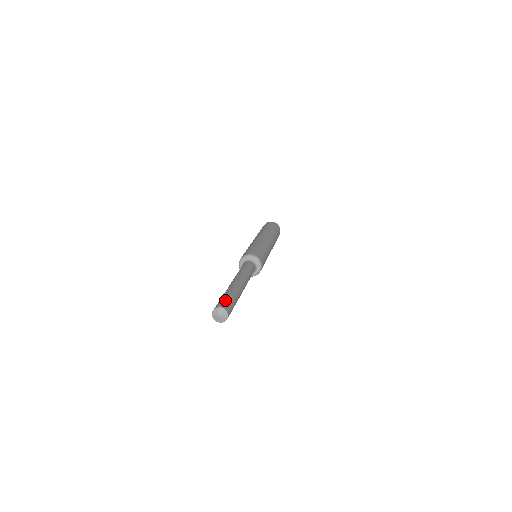
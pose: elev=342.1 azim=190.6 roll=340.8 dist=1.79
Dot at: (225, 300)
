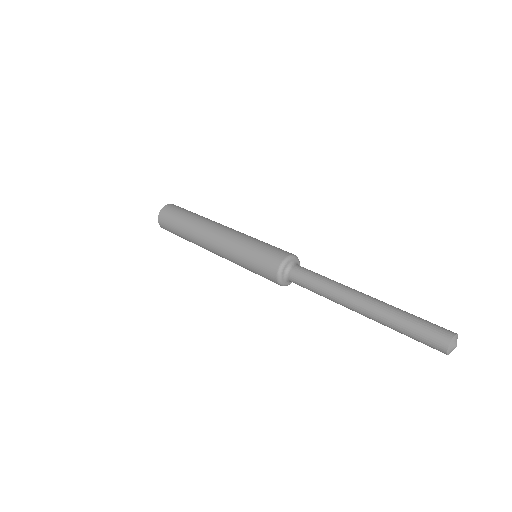
Dot at: occluded
